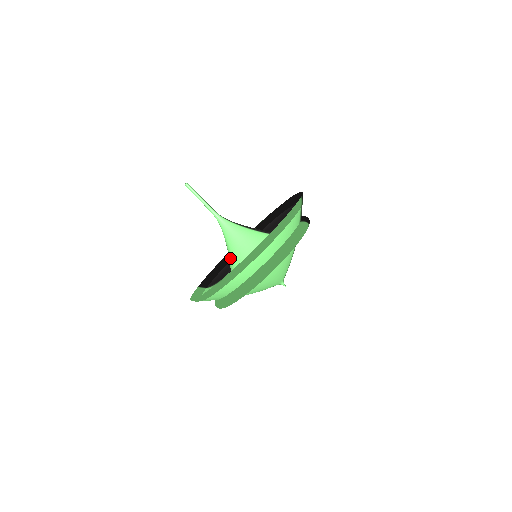
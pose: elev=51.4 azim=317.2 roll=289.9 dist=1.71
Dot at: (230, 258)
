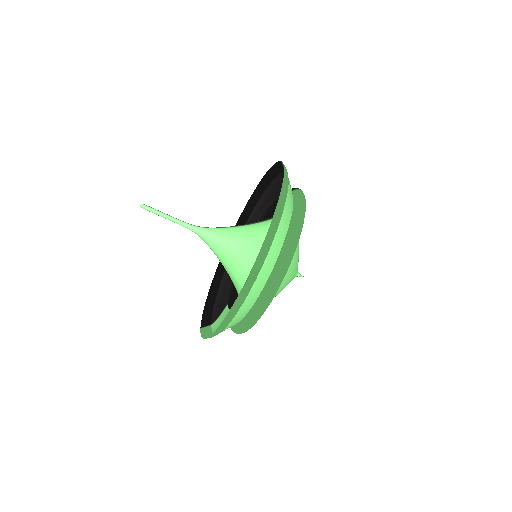
Dot at: (230, 269)
